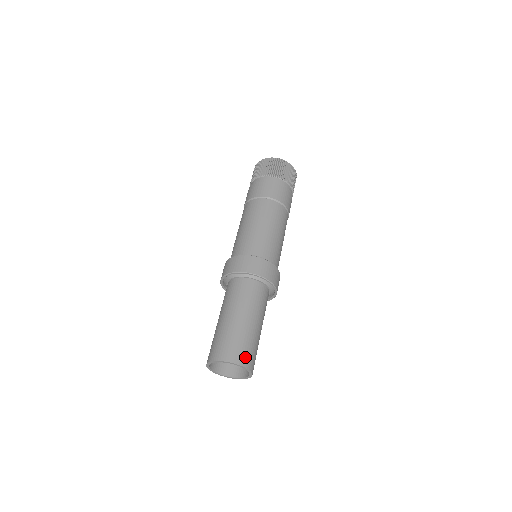
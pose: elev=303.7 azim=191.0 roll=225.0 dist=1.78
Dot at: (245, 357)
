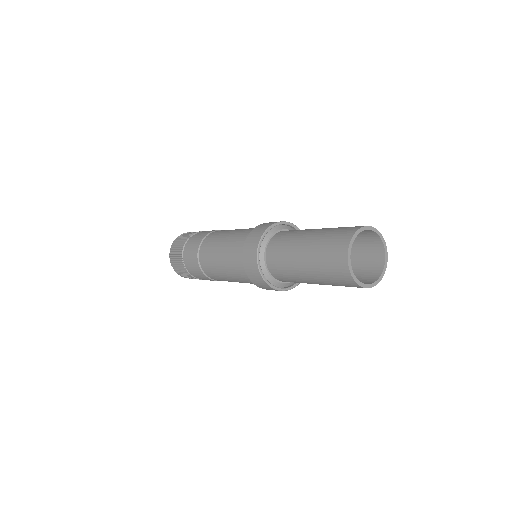
Dot at: (376, 245)
